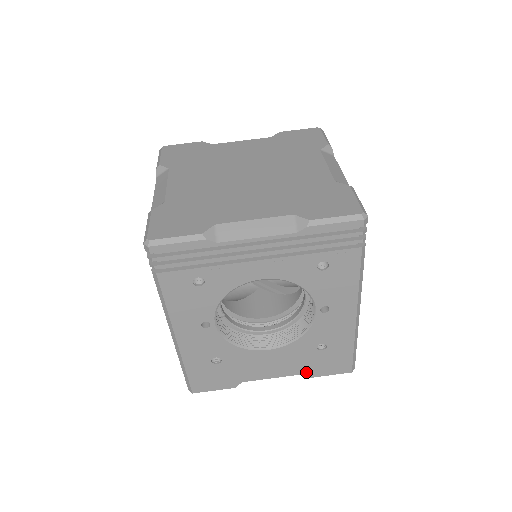
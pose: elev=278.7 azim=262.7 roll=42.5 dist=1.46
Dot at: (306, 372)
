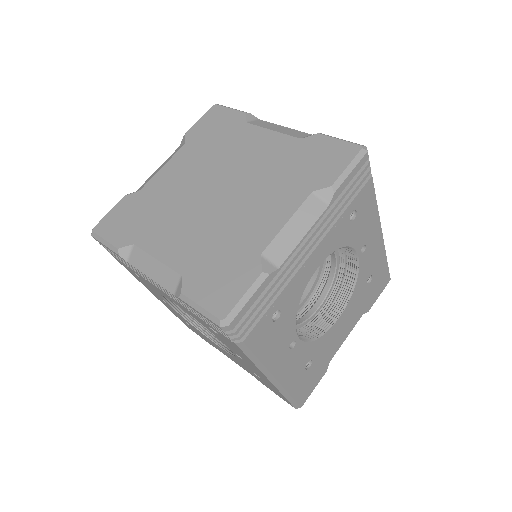
Dot at: (365, 310)
